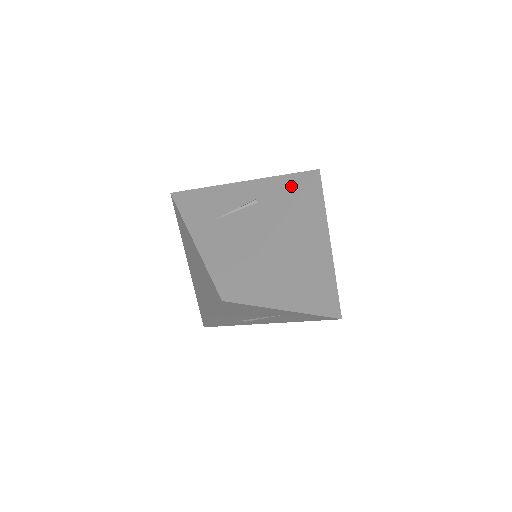
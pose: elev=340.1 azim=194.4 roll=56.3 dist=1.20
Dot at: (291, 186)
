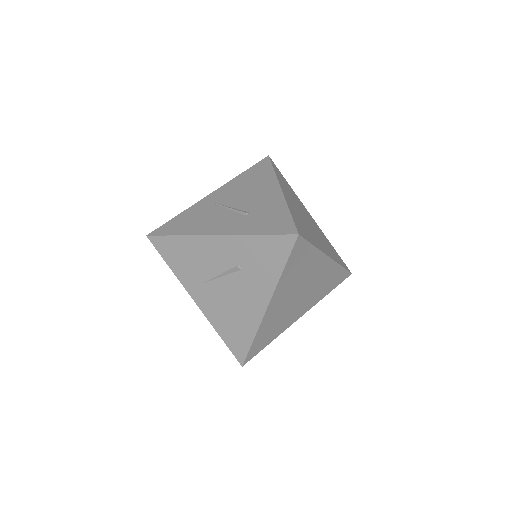
Dot at: (271, 254)
